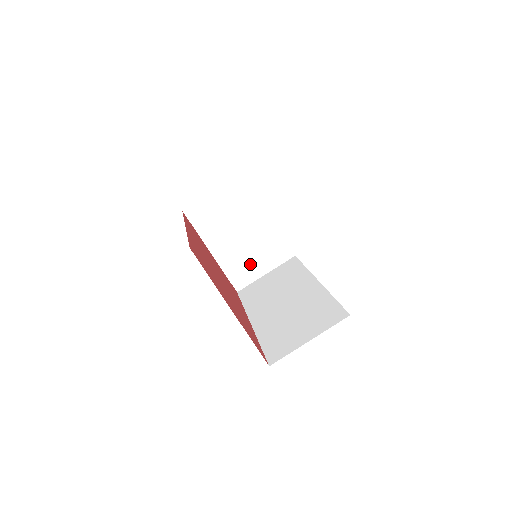
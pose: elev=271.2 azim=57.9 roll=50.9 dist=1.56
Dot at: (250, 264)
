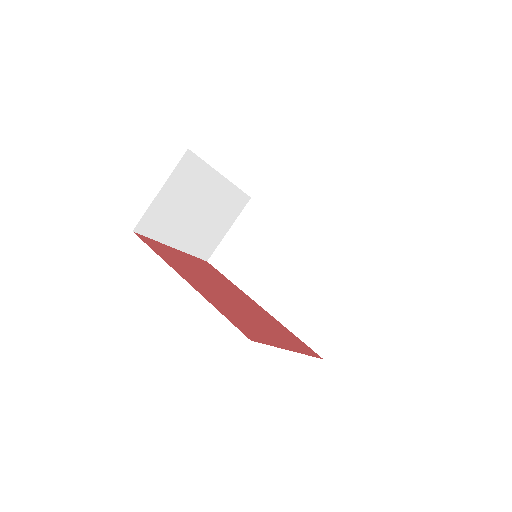
Dot at: (213, 232)
